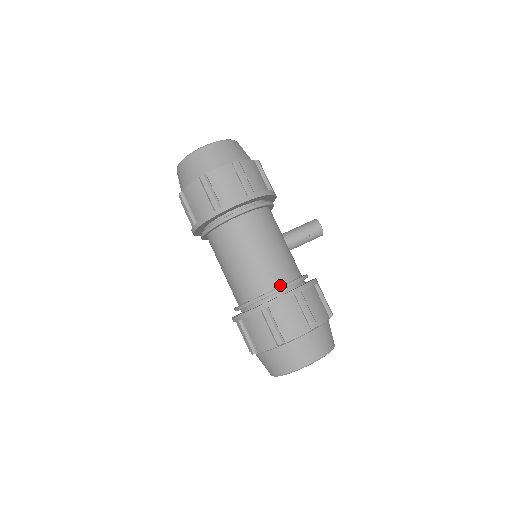
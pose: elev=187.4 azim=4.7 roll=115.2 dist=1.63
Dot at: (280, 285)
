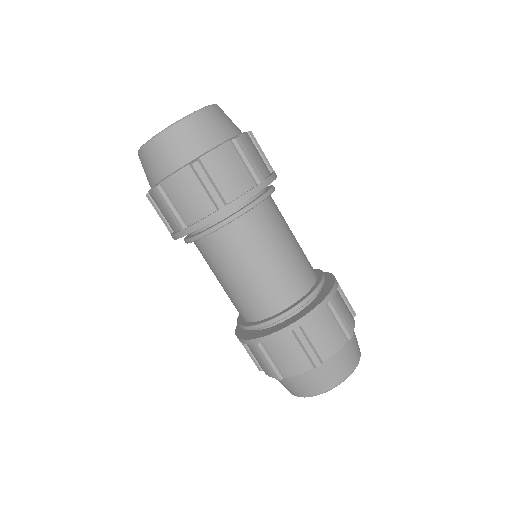
Dot at: (316, 275)
